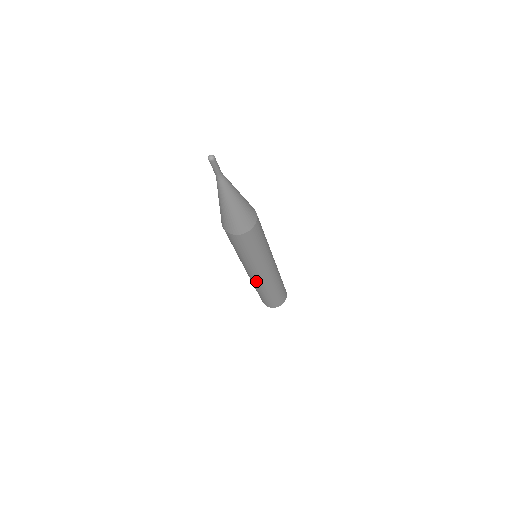
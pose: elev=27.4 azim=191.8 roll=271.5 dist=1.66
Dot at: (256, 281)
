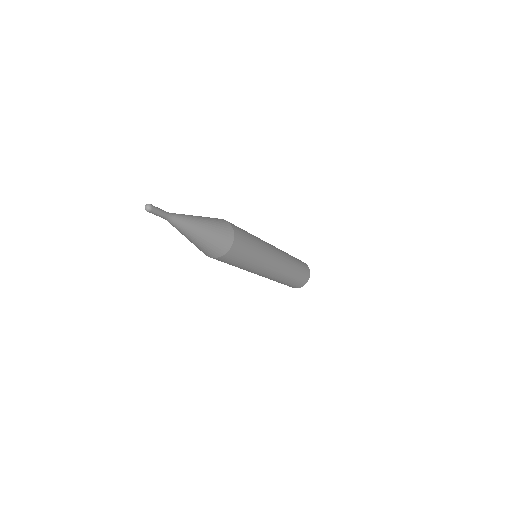
Dot at: (276, 275)
